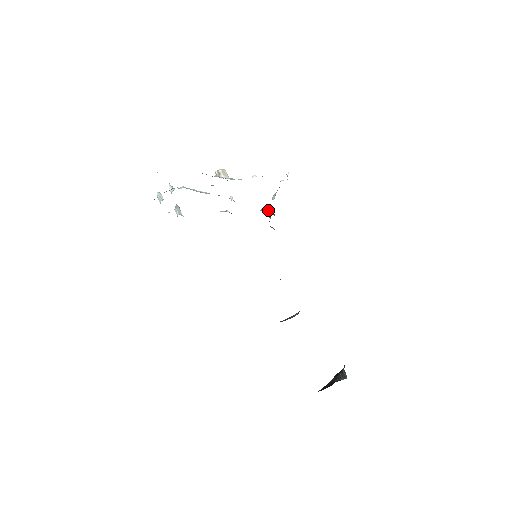
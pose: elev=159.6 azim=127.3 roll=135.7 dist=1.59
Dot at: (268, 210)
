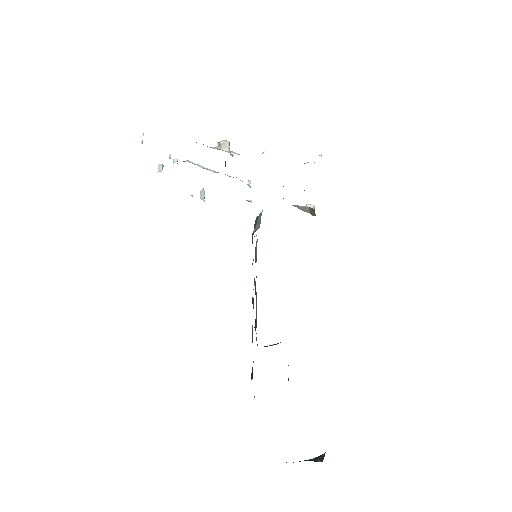
Dot at: (306, 207)
